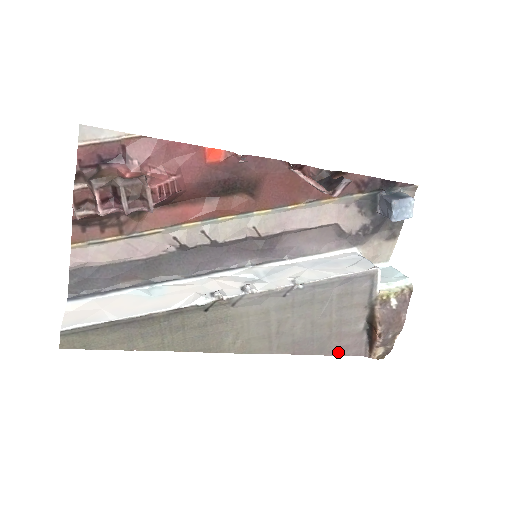
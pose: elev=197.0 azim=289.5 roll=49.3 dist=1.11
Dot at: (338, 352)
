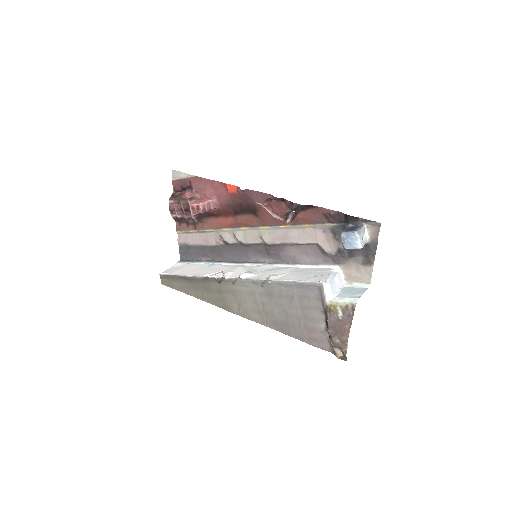
Dot at: (309, 341)
